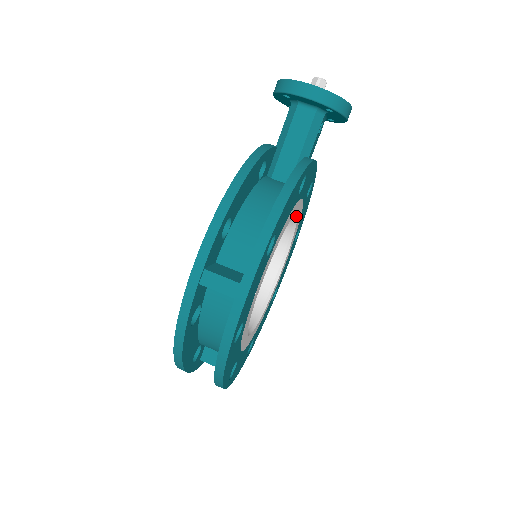
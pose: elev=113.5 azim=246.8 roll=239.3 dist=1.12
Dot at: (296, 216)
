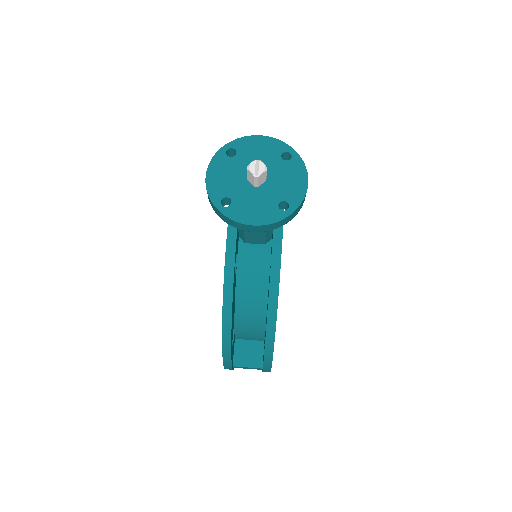
Dot at: occluded
